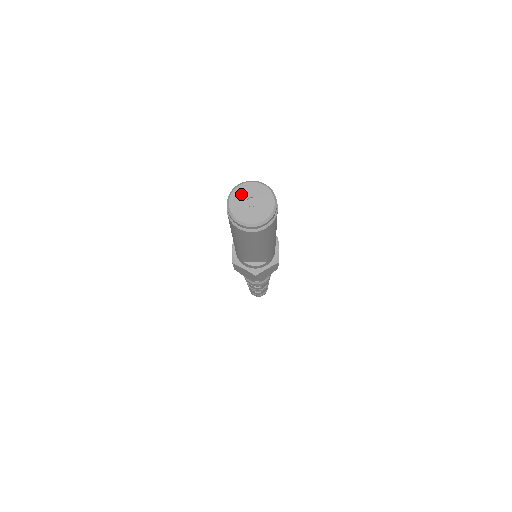
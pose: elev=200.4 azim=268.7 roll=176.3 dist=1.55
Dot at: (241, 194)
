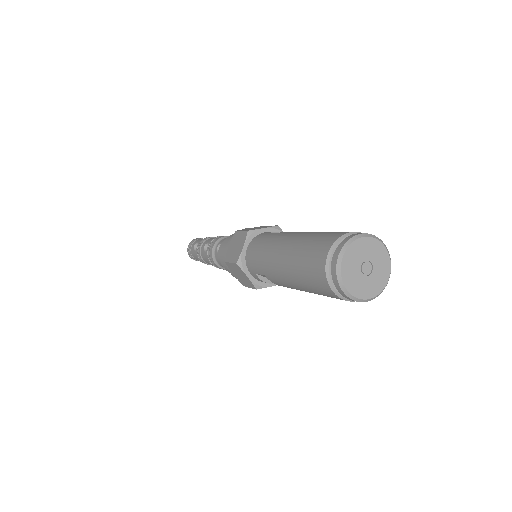
Dot at: (360, 251)
